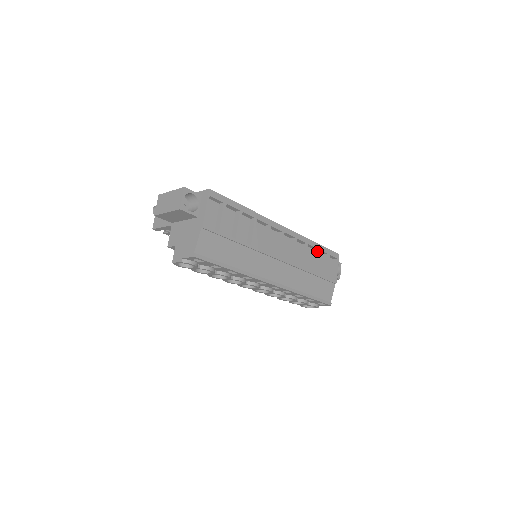
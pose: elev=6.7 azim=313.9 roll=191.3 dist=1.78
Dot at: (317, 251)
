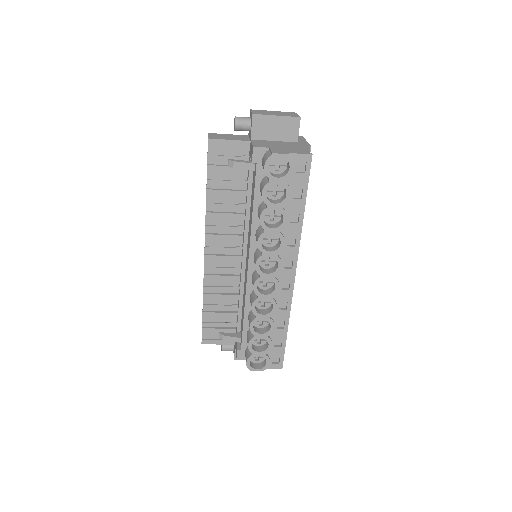
Dot at: occluded
